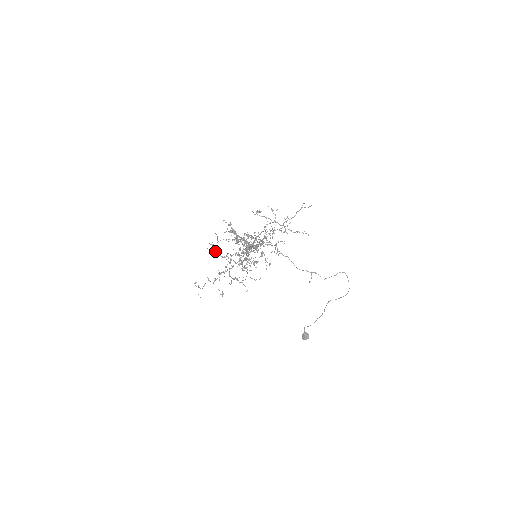
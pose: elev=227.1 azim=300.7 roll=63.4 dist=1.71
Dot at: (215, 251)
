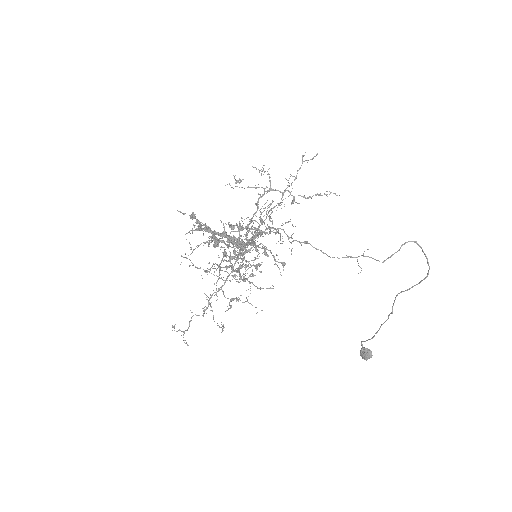
Dot at: (193, 265)
